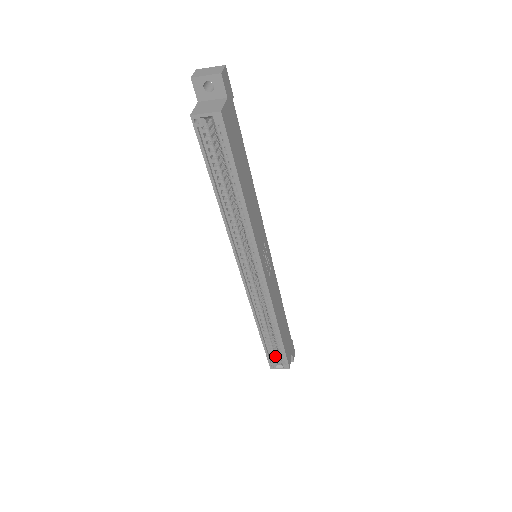
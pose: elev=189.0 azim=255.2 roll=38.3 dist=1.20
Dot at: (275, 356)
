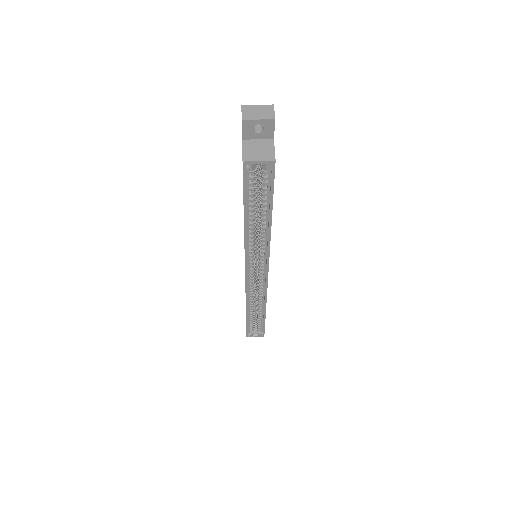
Dot at: (253, 328)
